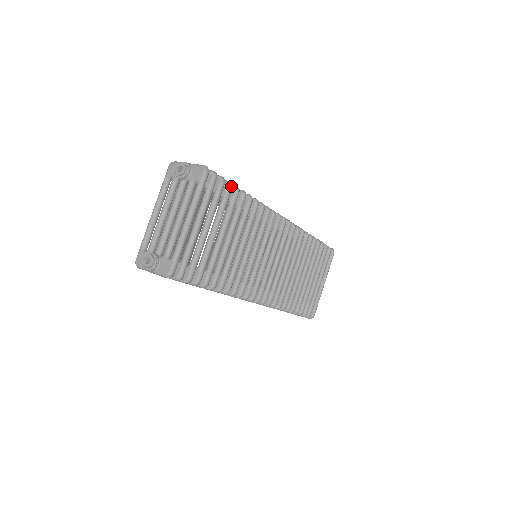
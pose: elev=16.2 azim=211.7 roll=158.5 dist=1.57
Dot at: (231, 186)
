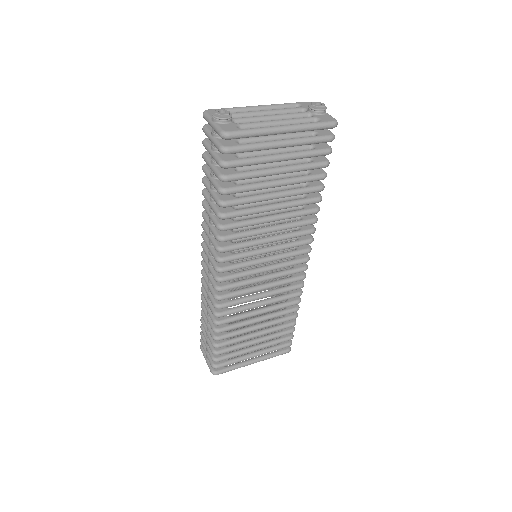
Dot at: (328, 164)
